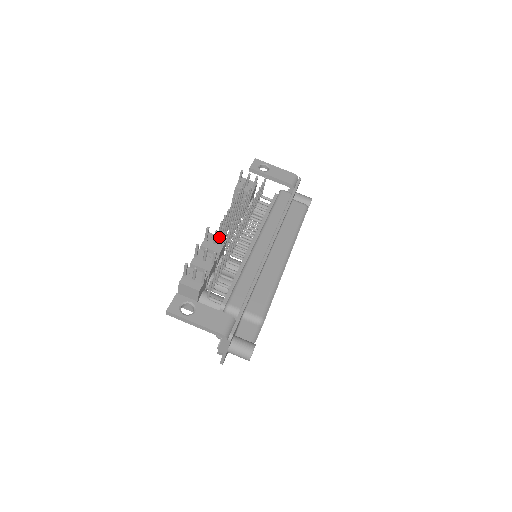
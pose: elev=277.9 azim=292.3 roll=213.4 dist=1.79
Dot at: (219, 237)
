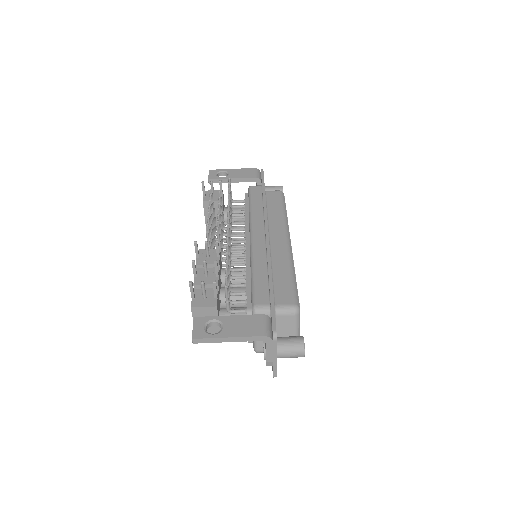
Dot at: (210, 250)
